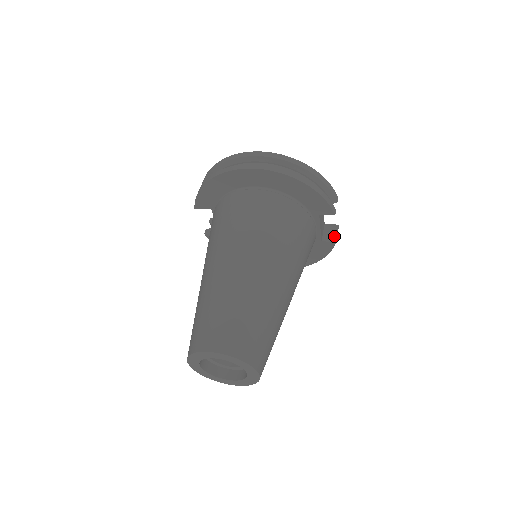
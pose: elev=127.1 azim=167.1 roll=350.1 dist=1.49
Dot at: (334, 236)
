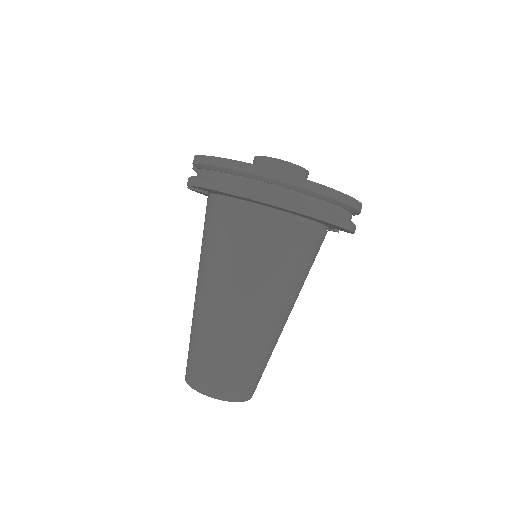
Dot at: occluded
